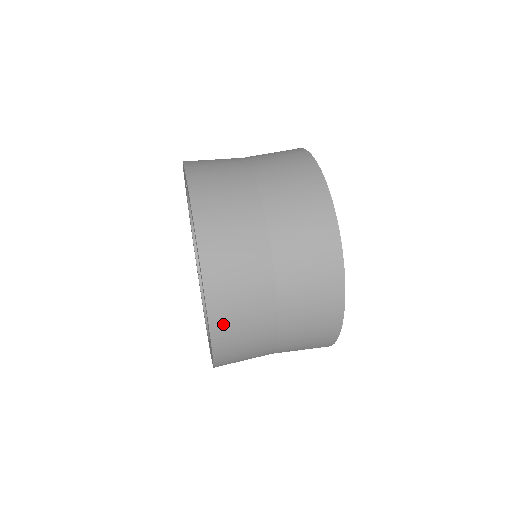
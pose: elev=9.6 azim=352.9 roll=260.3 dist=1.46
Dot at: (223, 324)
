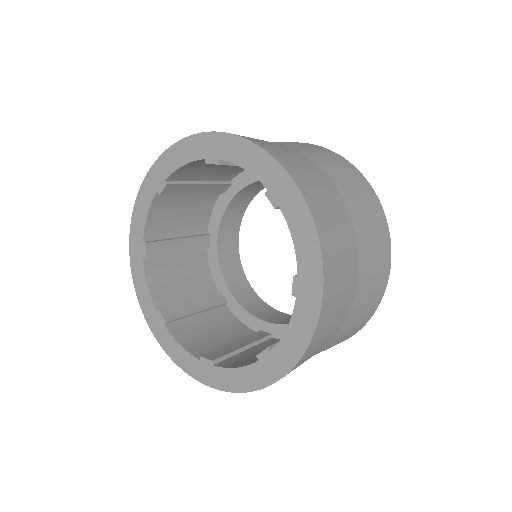
Dot at: (303, 360)
